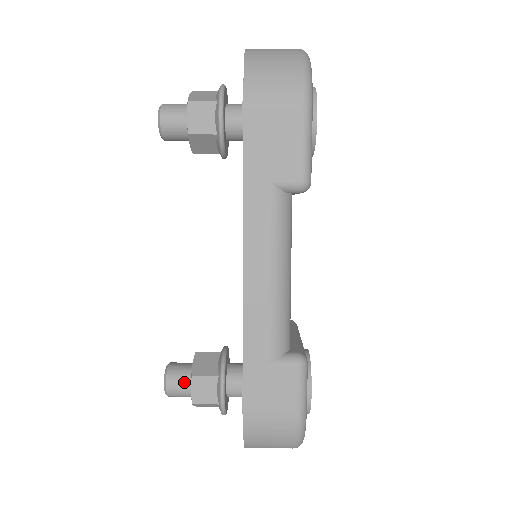
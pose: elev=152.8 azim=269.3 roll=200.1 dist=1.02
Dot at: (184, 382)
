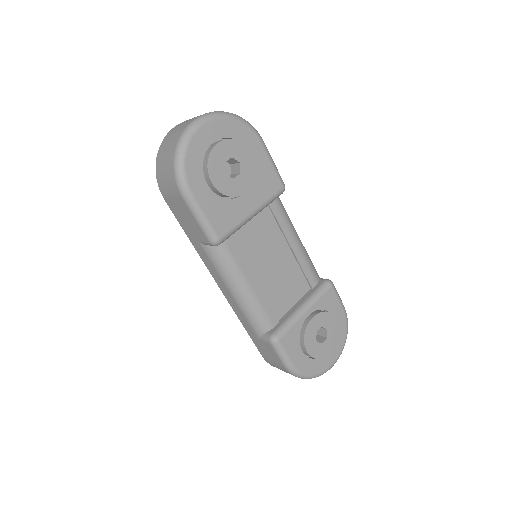
Dot at: occluded
